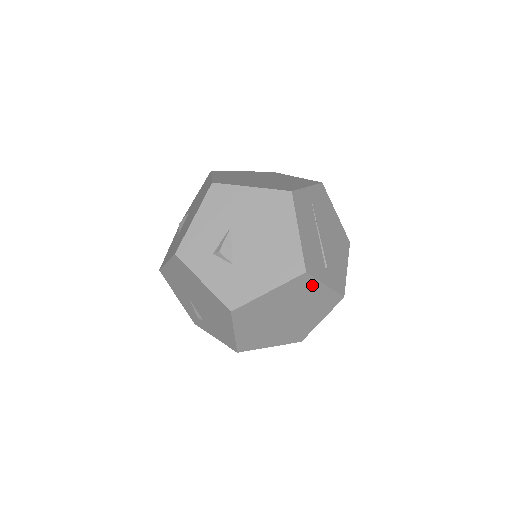
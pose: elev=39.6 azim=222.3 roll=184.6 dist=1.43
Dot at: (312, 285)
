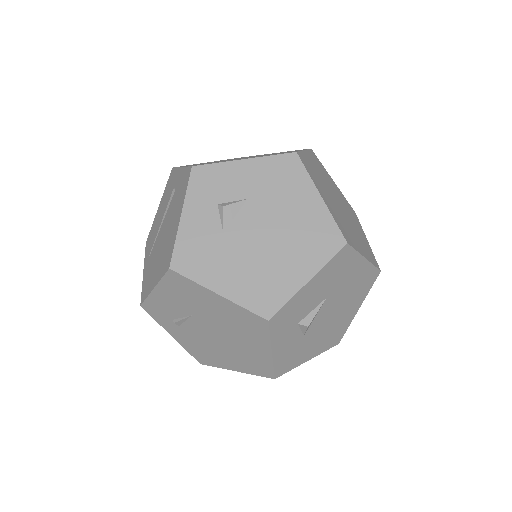
Dot at: occluded
